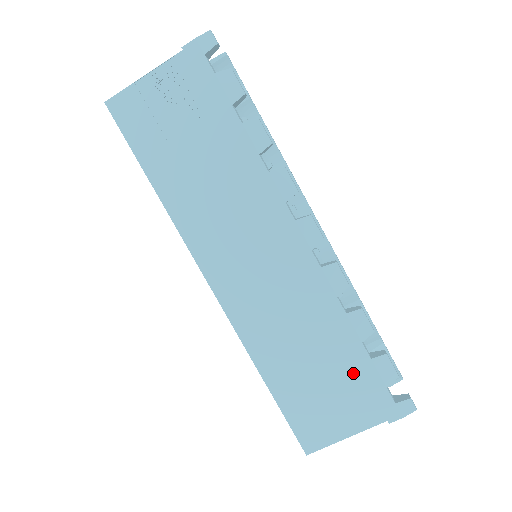
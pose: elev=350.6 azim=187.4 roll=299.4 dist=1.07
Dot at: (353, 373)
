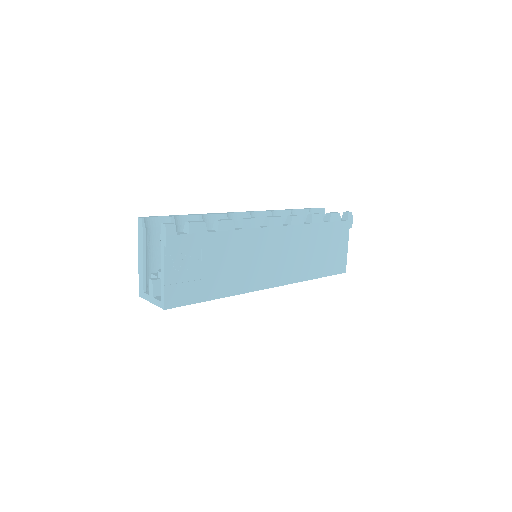
Dot at: (330, 233)
